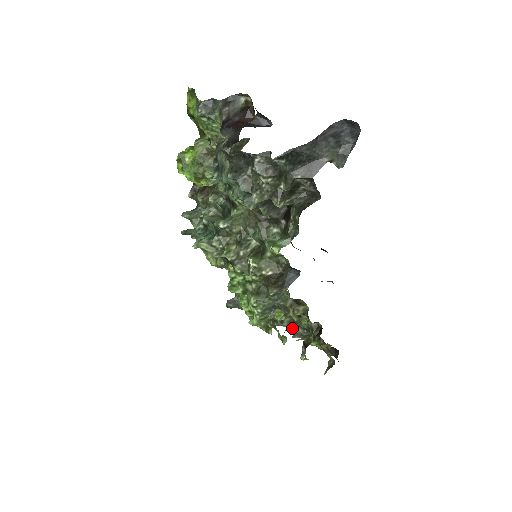
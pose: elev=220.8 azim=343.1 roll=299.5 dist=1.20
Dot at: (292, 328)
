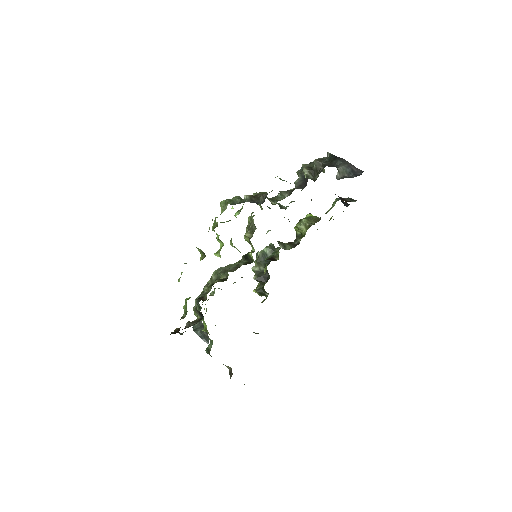
Dot at: (197, 301)
